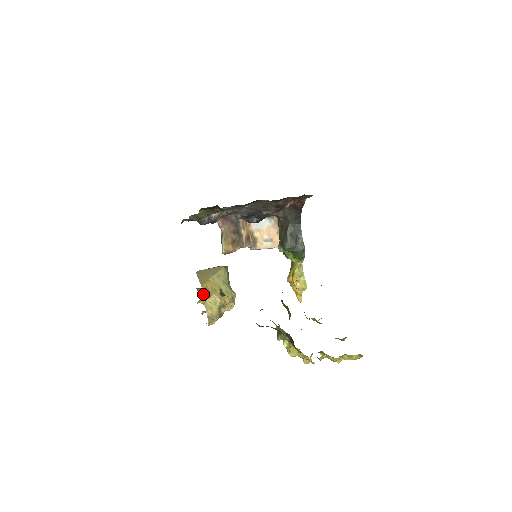
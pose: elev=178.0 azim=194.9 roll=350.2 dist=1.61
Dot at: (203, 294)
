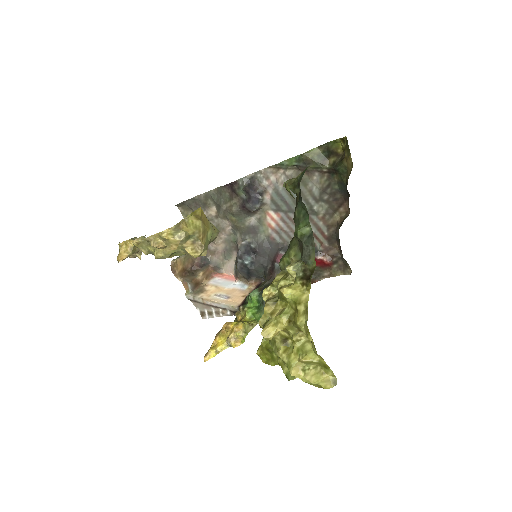
Dot at: (195, 211)
